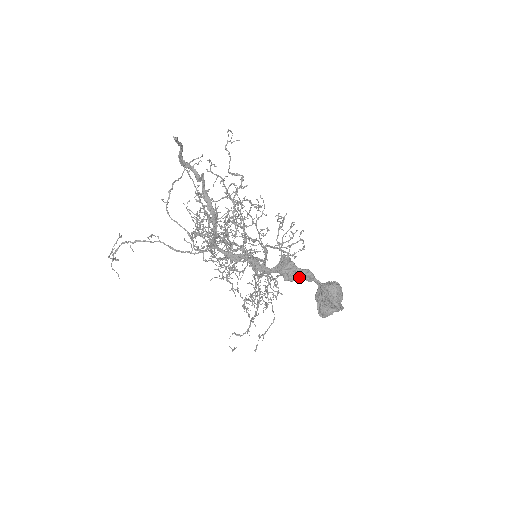
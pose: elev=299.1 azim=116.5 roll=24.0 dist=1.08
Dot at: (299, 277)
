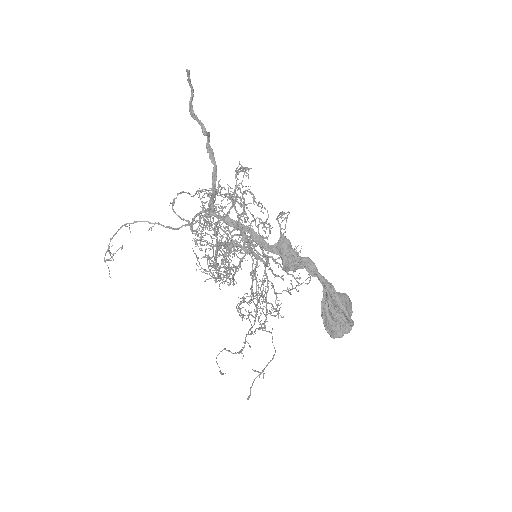
Dot at: (300, 262)
